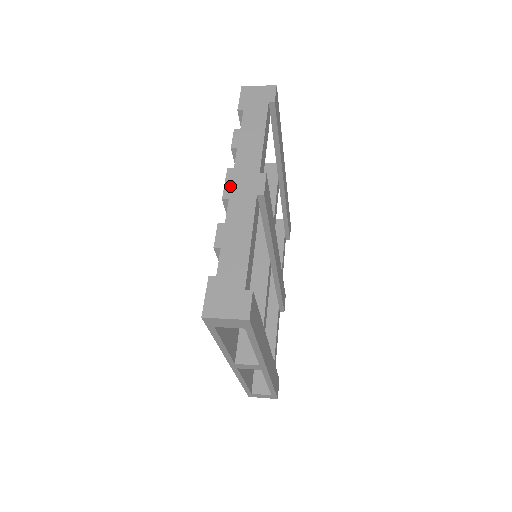
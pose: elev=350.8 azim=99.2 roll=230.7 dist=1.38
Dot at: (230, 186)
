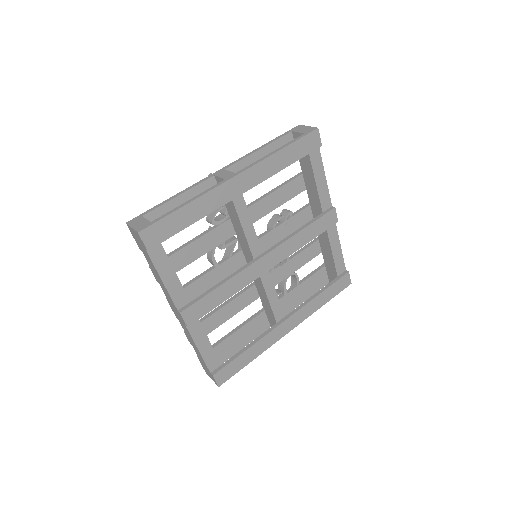
Dot at: (173, 311)
